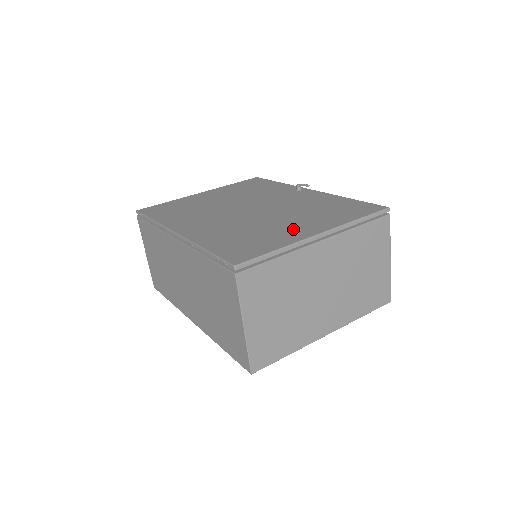
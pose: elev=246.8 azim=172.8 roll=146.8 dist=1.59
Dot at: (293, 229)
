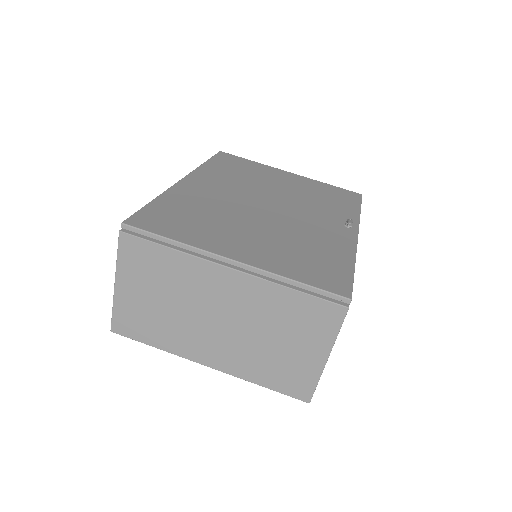
Dot at: (232, 240)
